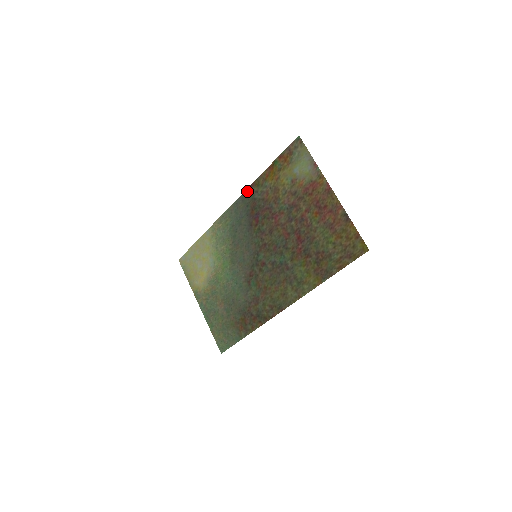
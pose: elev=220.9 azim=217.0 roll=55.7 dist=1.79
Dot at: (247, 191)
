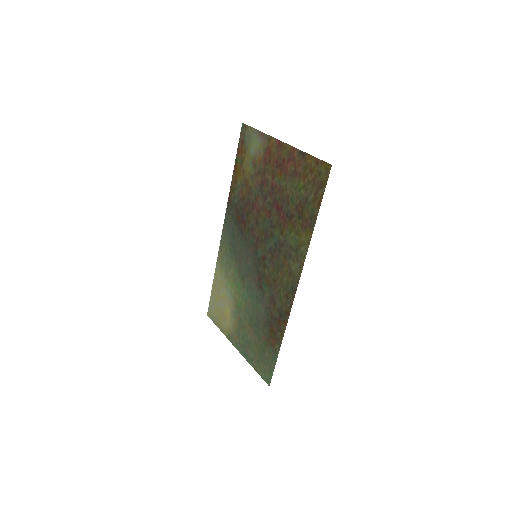
Dot at: (228, 203)
